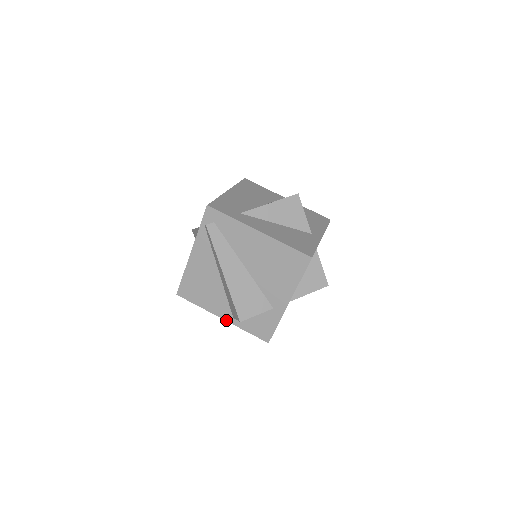
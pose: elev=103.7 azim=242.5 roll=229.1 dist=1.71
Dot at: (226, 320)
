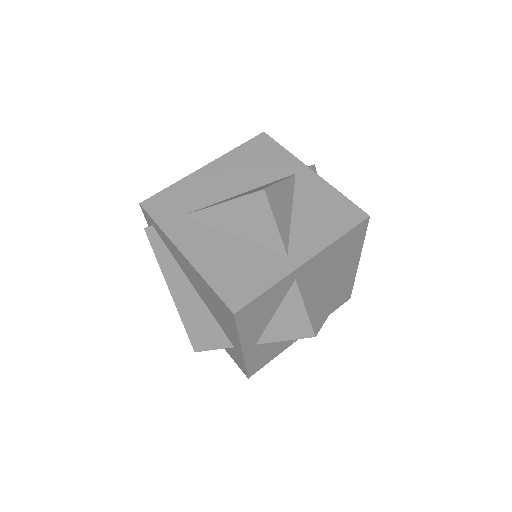
Dot at: occluded
